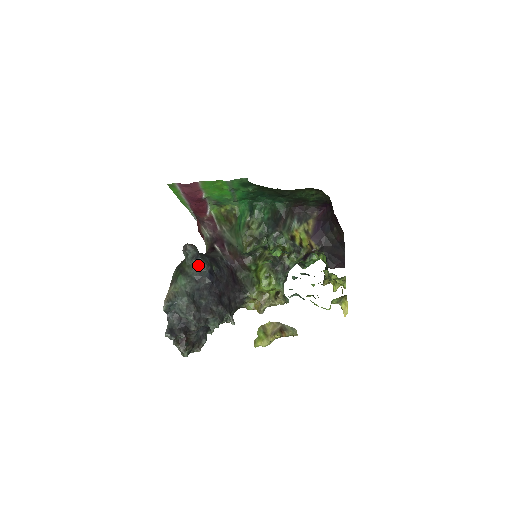
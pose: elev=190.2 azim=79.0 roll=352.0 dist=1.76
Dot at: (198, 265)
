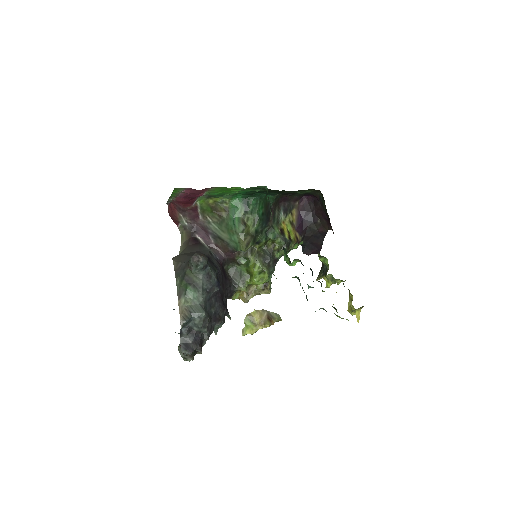
Dot at: (207, 274)
